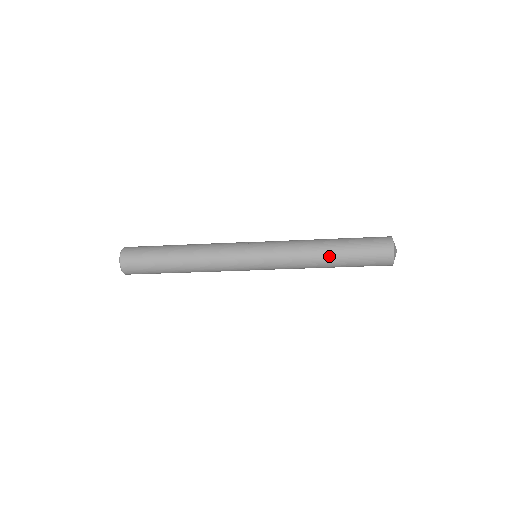
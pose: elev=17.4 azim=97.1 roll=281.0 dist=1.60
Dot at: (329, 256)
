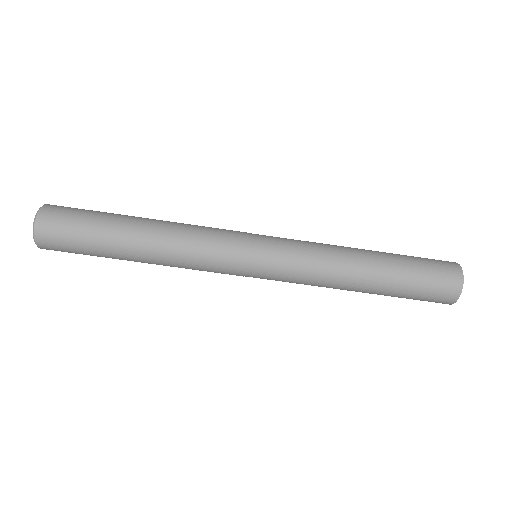
Dot at: (369, 277)
